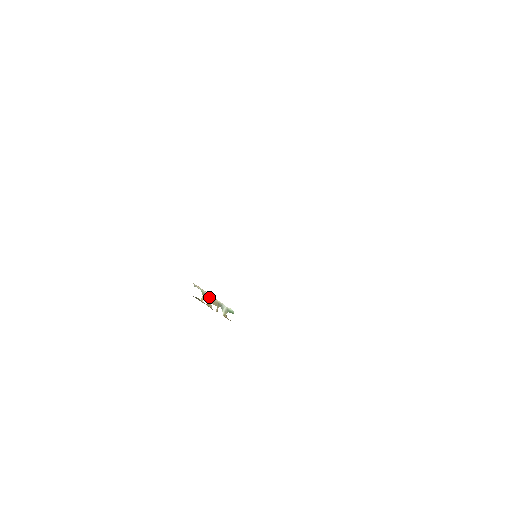
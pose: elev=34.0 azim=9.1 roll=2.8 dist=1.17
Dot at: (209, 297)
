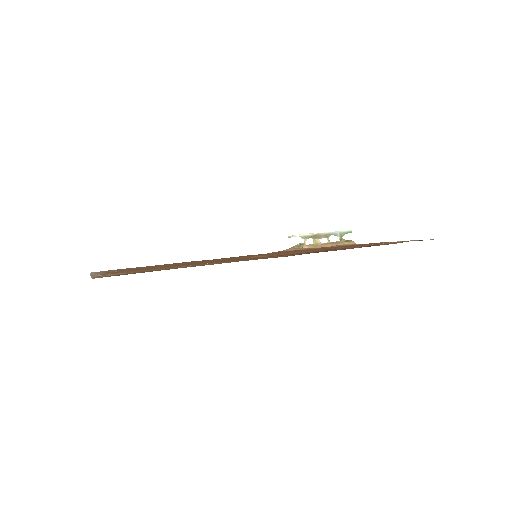
Dot at: (312, 236)
